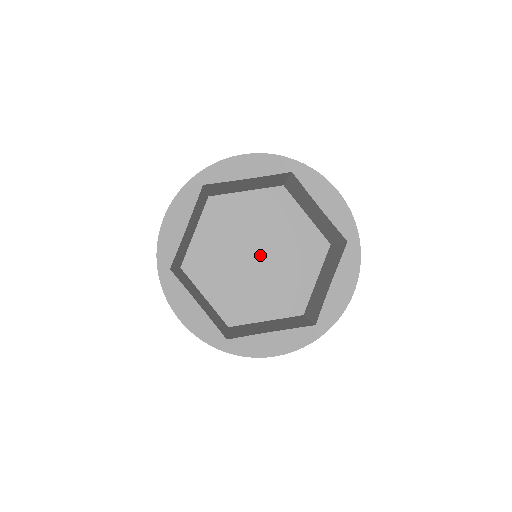
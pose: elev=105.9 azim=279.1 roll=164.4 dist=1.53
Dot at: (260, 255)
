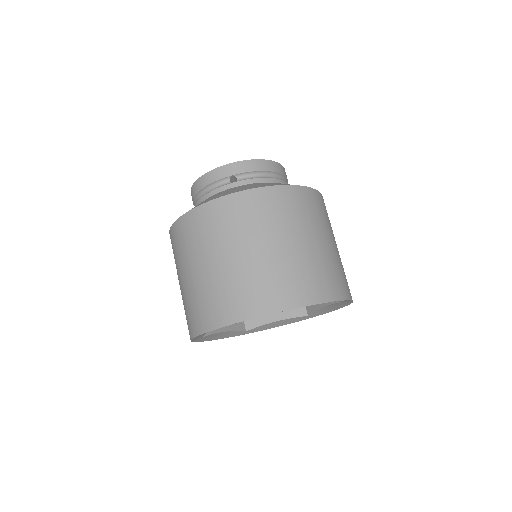
Dot at: occluded
